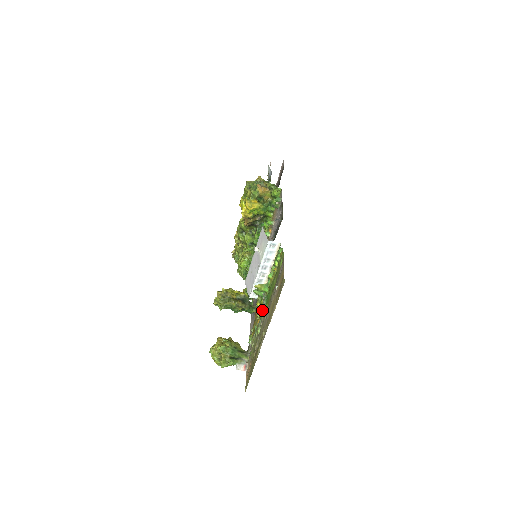
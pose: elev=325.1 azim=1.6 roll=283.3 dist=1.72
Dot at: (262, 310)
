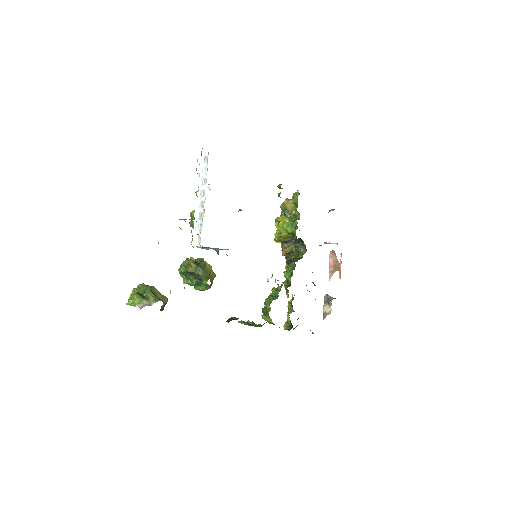
Dot at: occluded
